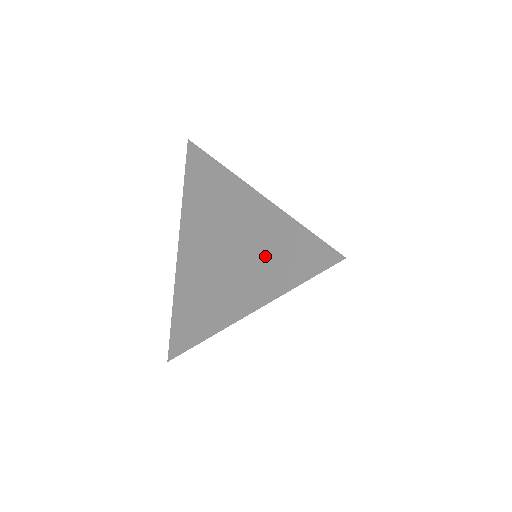
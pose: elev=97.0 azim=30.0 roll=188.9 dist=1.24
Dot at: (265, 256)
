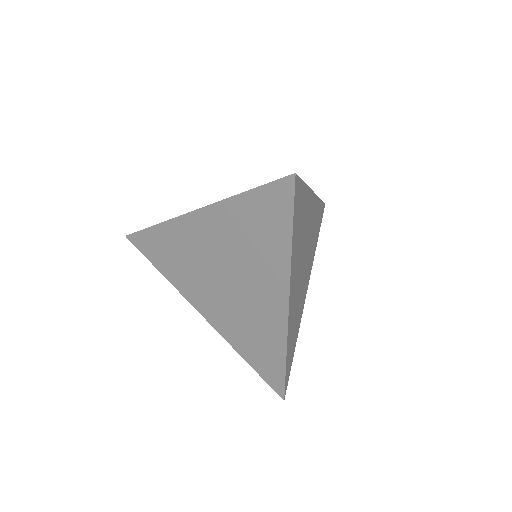
Dot at: (251, 244)
